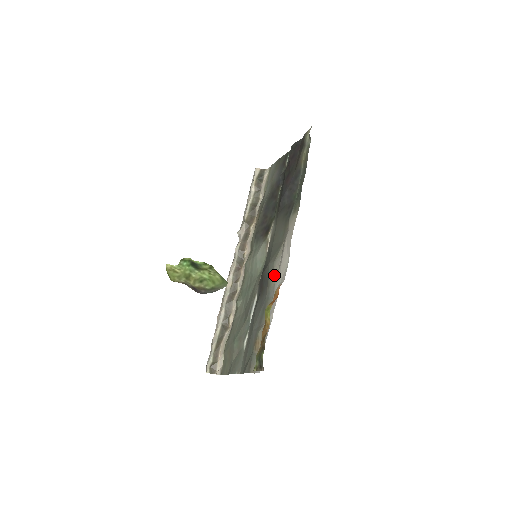
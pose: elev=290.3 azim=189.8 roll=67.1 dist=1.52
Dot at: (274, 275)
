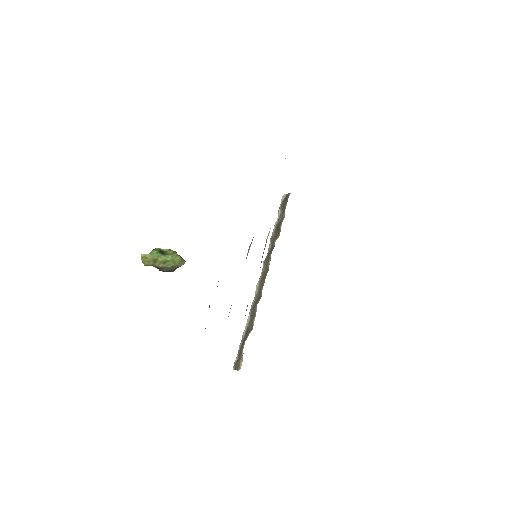
Dot at: occluded
